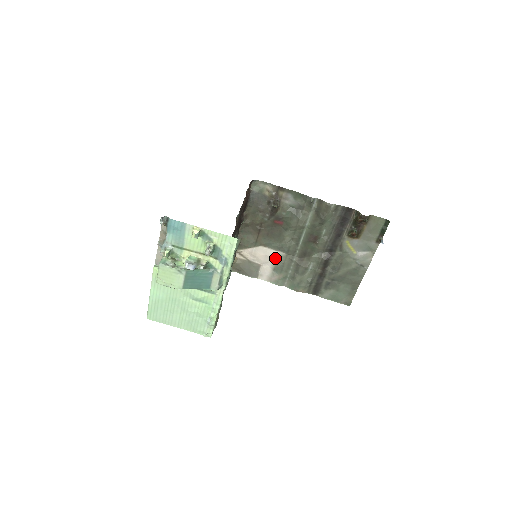
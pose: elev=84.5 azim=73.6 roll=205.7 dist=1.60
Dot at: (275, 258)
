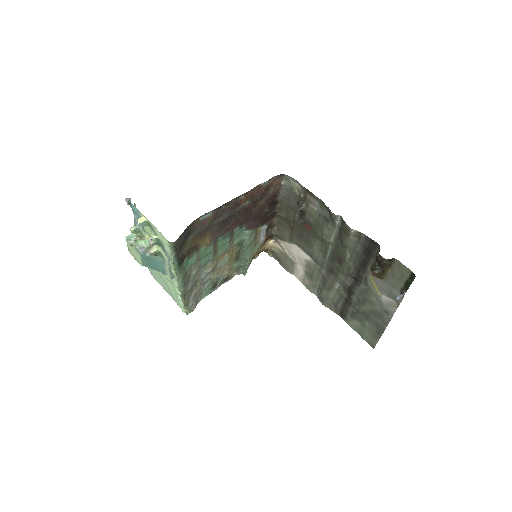
Dot at: (306, 262)
